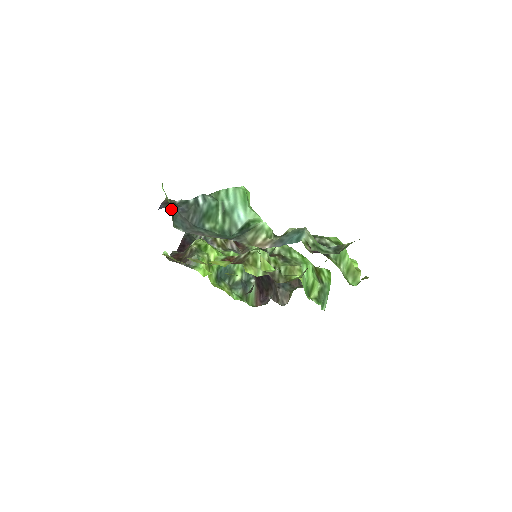
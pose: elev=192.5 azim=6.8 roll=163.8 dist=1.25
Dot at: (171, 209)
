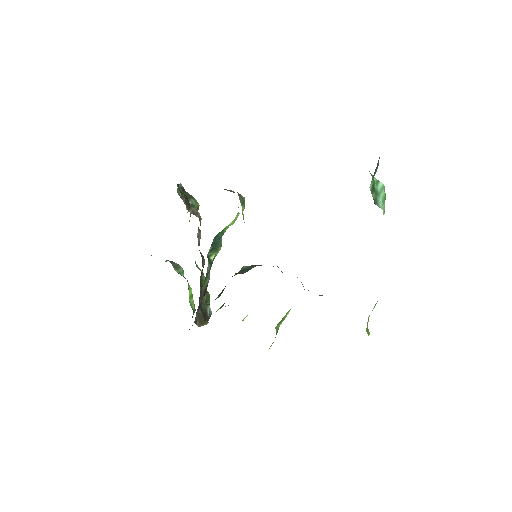
Dot at: occluded
